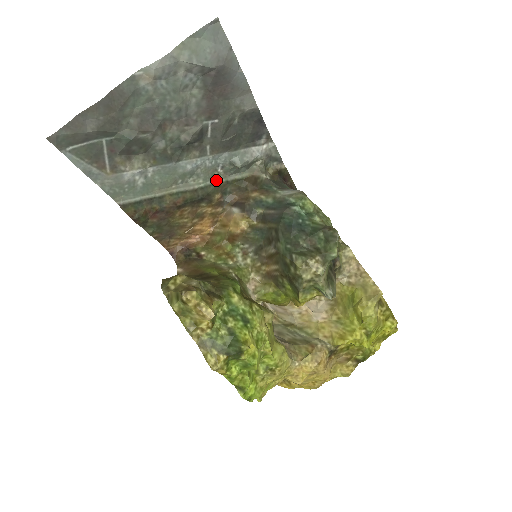
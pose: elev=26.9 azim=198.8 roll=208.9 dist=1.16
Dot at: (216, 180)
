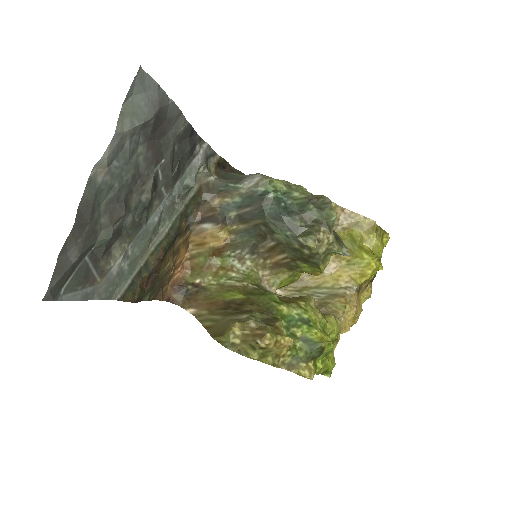
Dot at: (177, 211)
